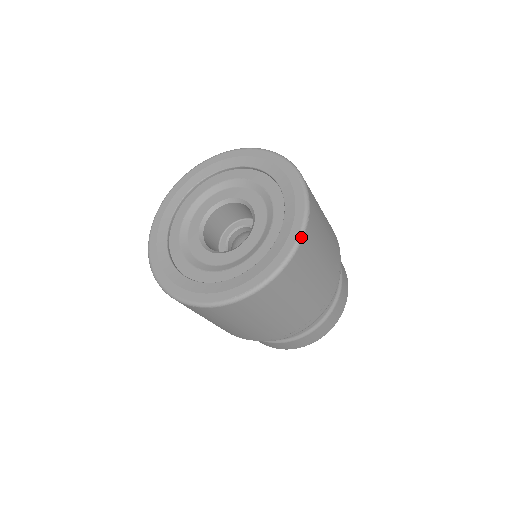
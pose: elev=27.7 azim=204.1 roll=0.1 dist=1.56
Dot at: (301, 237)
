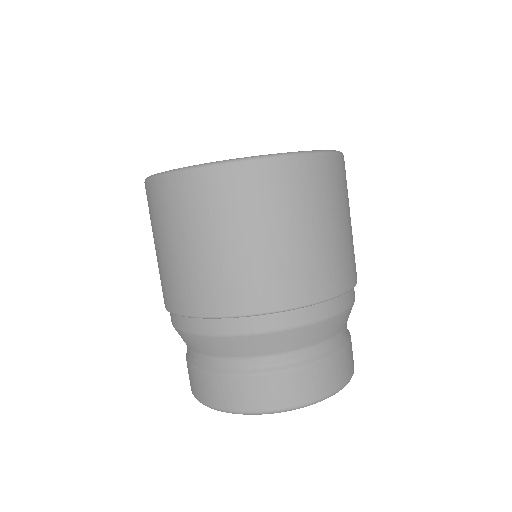
Dot at: (342, 153)
